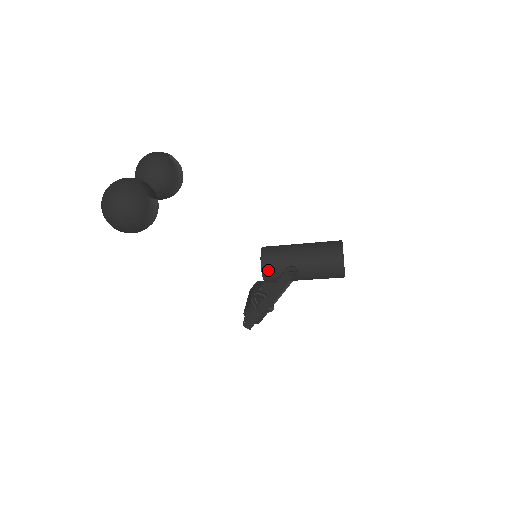
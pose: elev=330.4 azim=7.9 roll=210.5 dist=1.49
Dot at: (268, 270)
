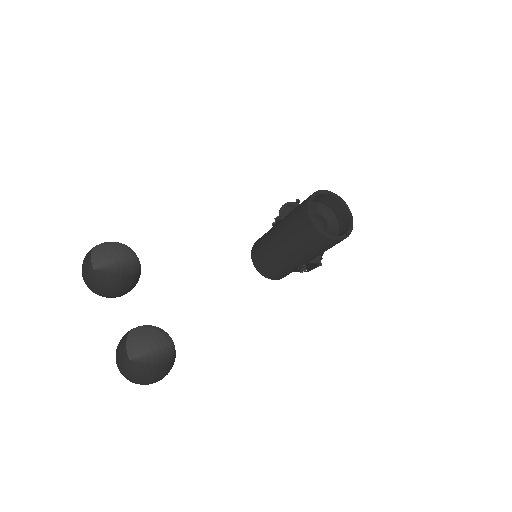
Dot at: (281, 277)
